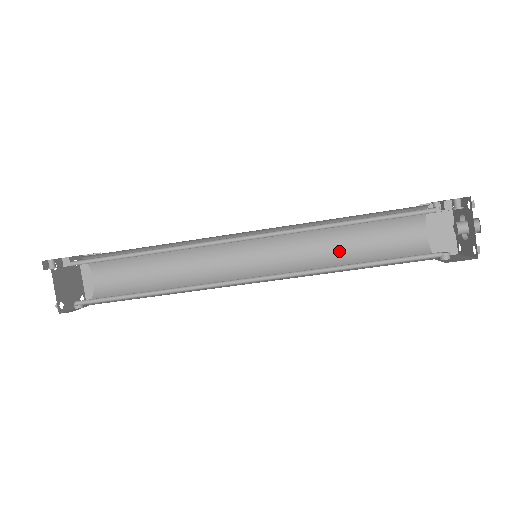
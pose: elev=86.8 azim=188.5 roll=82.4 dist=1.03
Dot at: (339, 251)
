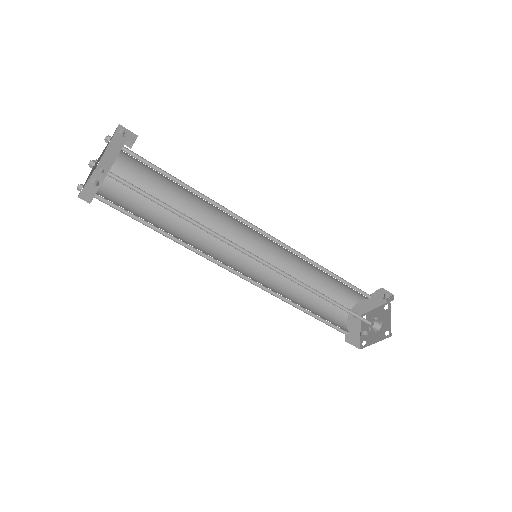
Dot at: (296, 300)
